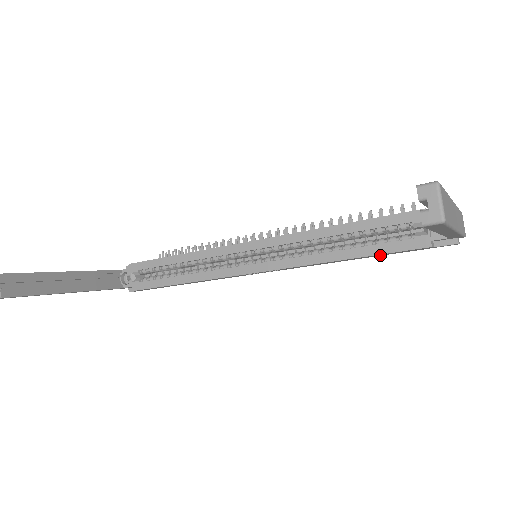
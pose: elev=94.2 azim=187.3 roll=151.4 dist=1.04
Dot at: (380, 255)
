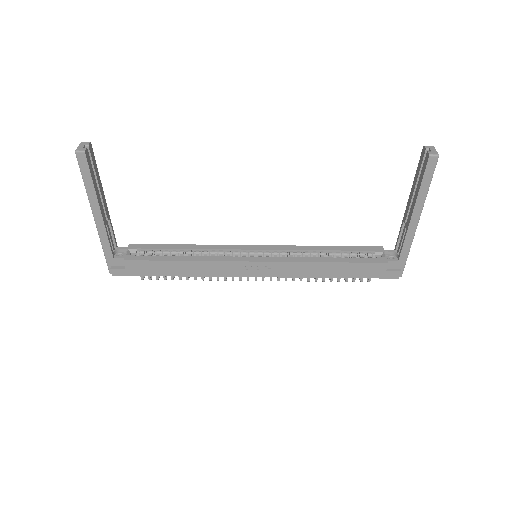
Dot at: (349, 274)
